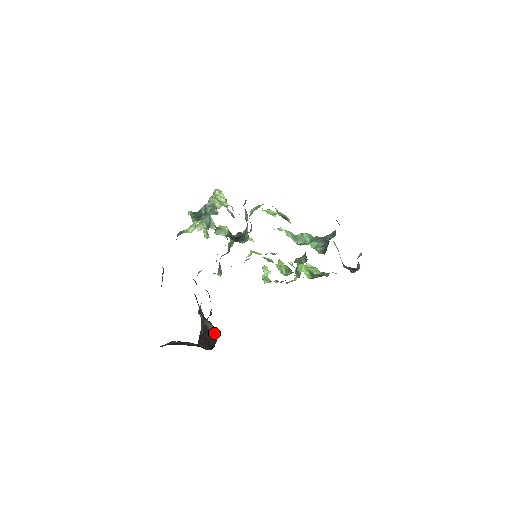
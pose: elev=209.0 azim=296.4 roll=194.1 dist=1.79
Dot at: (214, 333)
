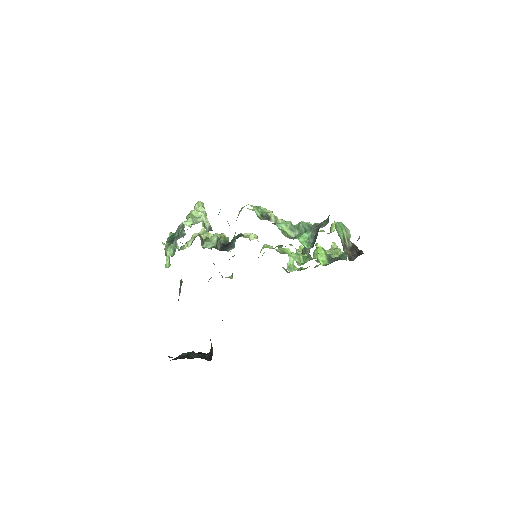
Dot at: occluded
